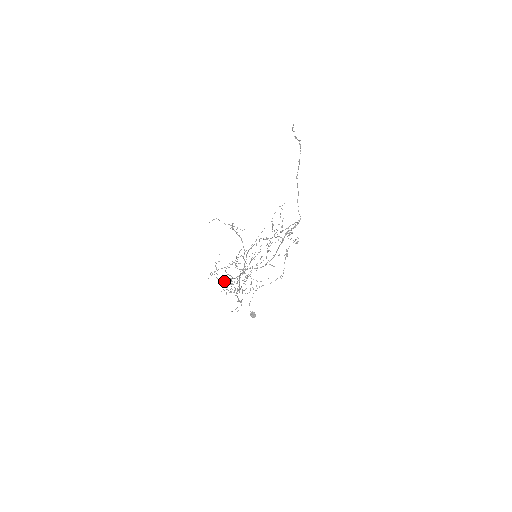
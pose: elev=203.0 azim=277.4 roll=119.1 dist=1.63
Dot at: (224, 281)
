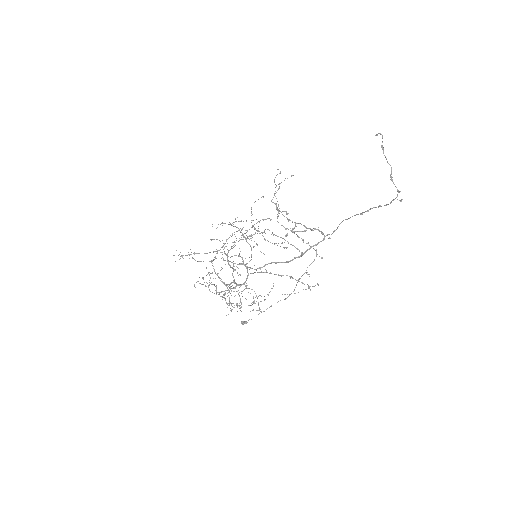
Dot at: occluded
